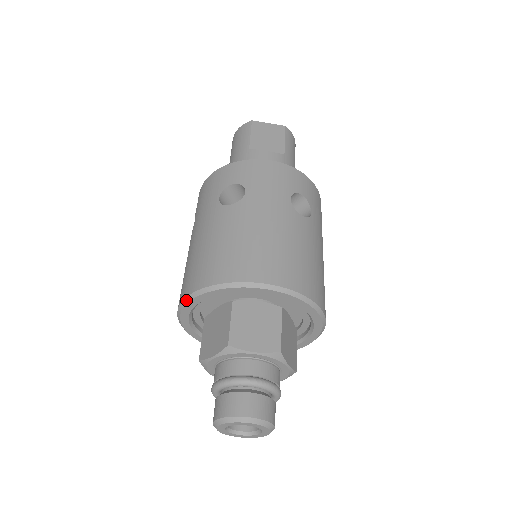
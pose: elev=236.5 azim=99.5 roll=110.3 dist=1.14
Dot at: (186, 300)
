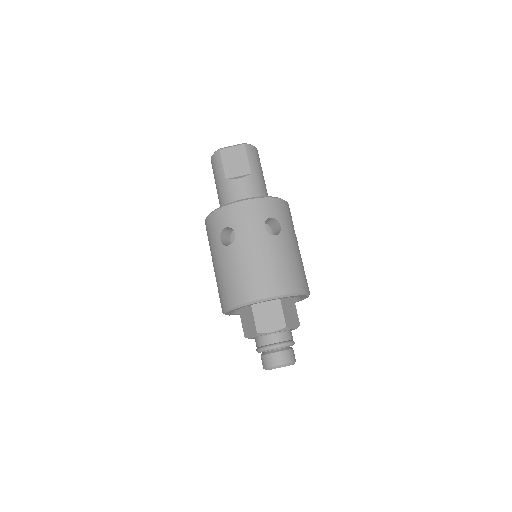
Dot at: (225, 311)
